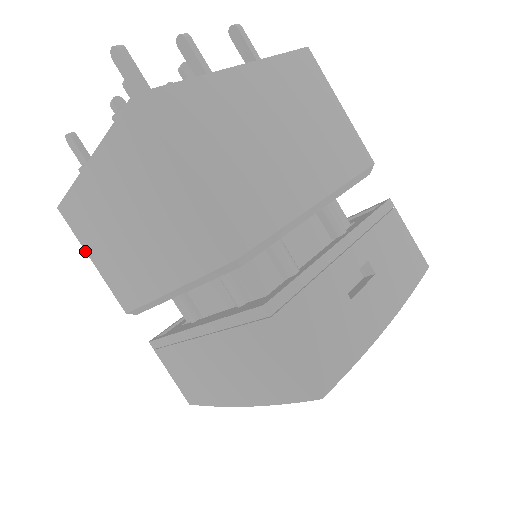
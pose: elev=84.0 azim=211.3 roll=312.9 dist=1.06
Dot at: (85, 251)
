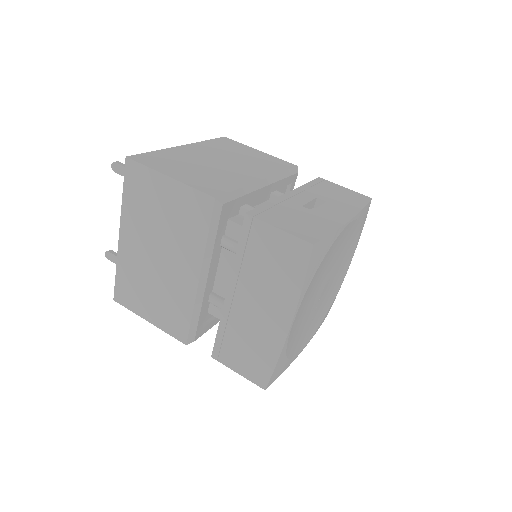
Dot at: occluded
